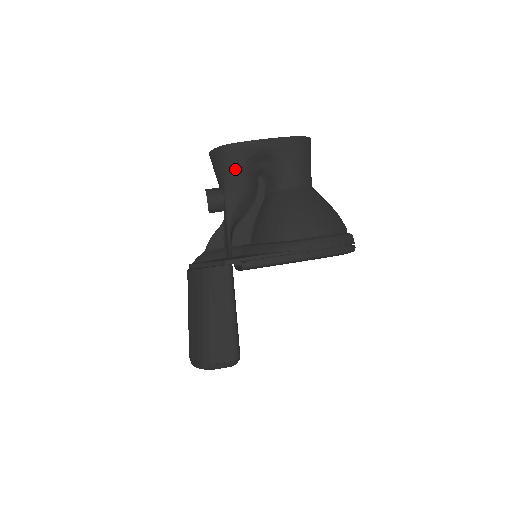
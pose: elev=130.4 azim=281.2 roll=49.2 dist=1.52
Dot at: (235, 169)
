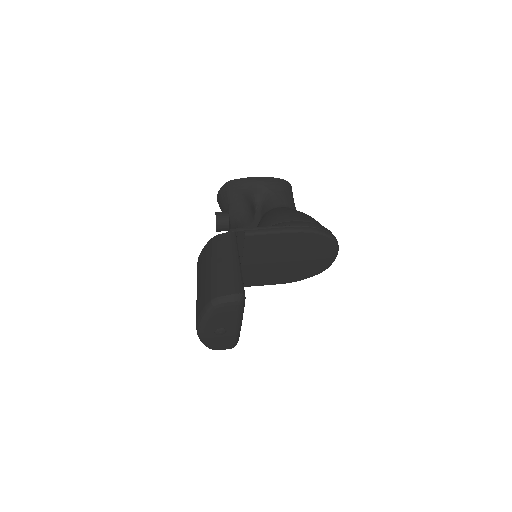
Dot at: (237, 195)
